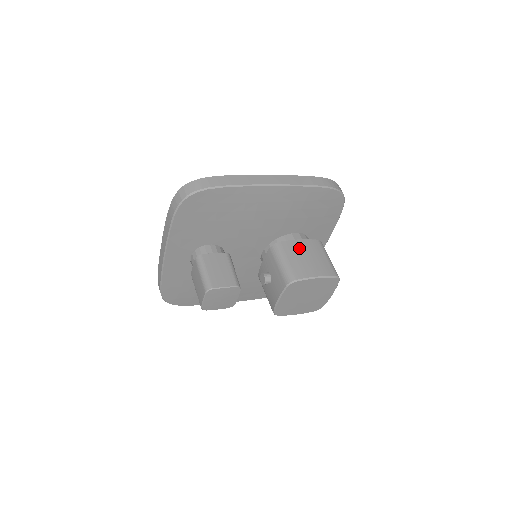
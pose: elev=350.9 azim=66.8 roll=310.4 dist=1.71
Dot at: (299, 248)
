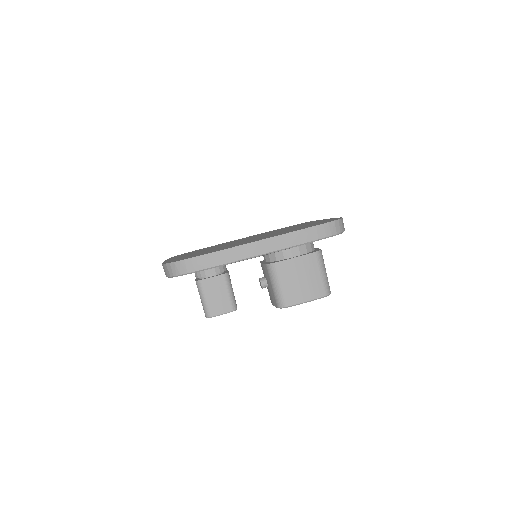
Dot at: (293, 269)
